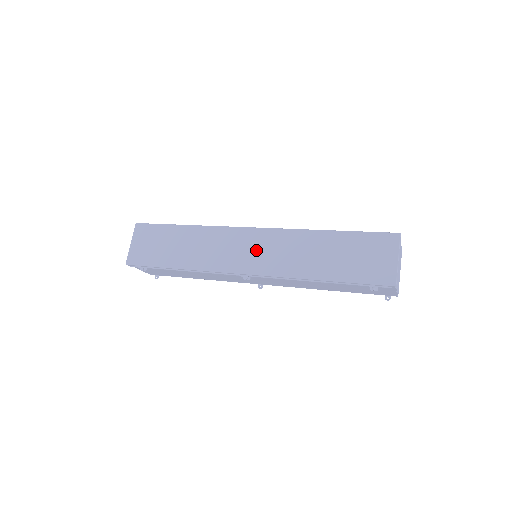
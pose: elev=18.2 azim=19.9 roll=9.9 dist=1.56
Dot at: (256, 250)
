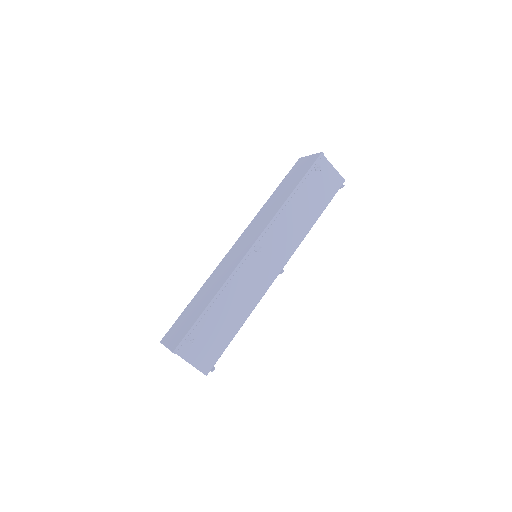
Dot at: (247, 238)
